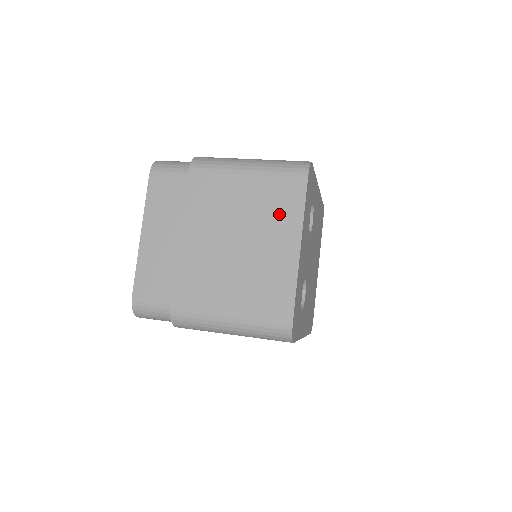
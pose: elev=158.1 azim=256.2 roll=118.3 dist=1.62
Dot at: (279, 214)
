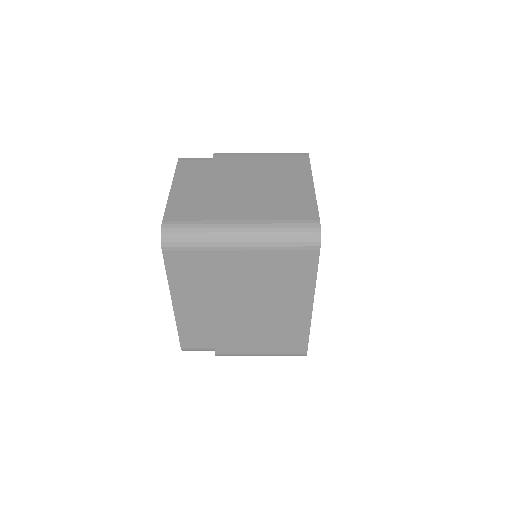
Dot at: (292, 170)
